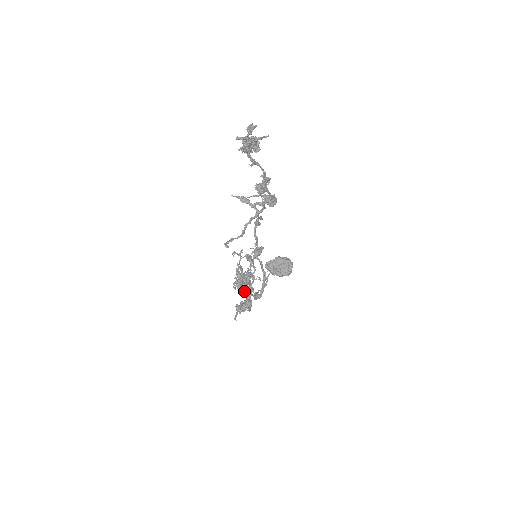
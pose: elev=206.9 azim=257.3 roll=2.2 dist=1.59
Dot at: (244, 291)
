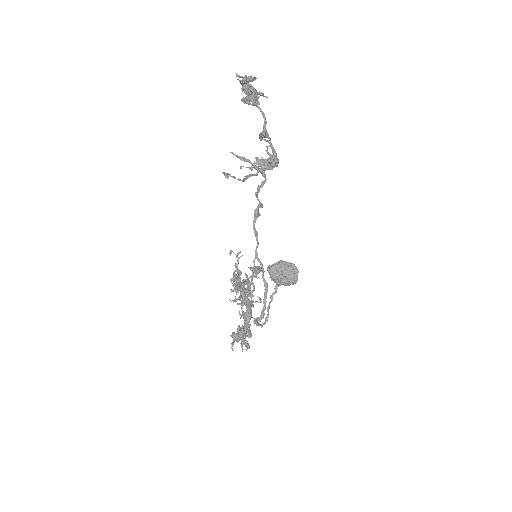
Dot at: (243, 303)
